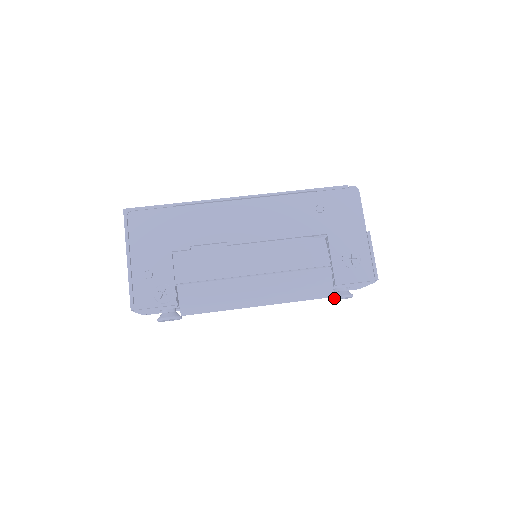
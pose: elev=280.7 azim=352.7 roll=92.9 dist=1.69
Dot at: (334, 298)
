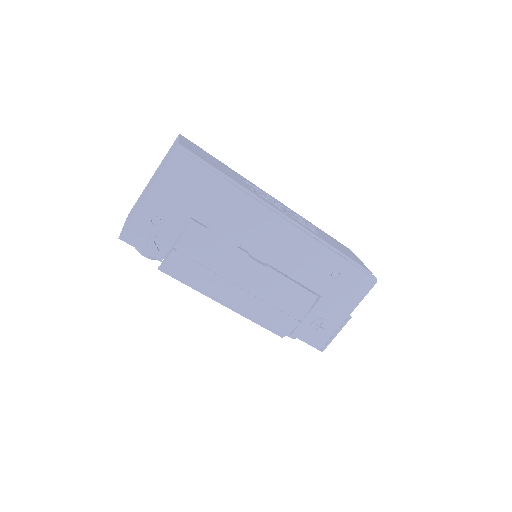
Dot at: occluded
